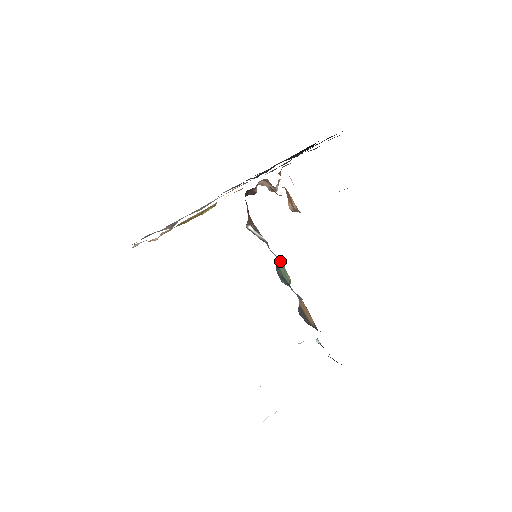
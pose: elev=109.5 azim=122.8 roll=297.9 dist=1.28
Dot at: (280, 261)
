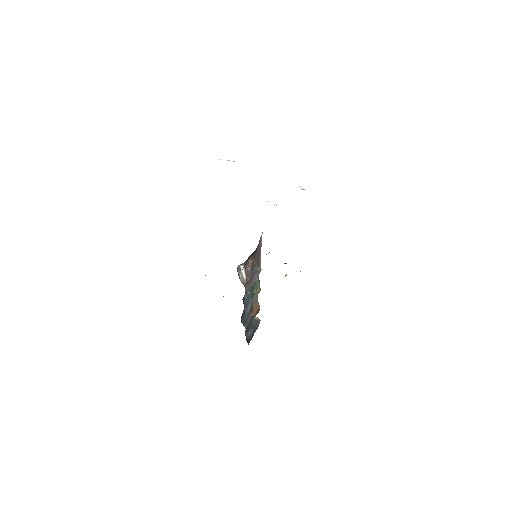
Dot at: (258, 283)
